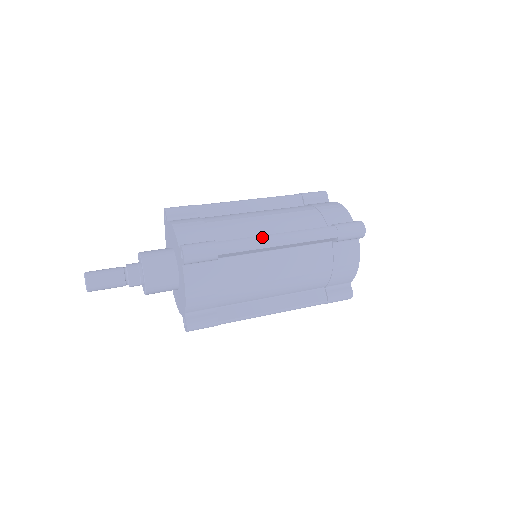
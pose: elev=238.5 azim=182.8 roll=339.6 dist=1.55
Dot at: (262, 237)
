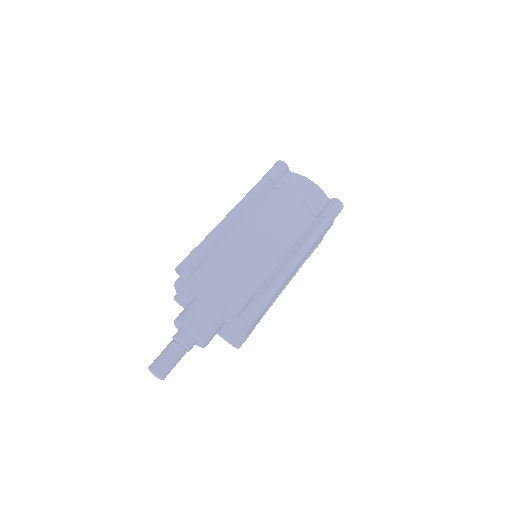
Dot at: (221, 221)
